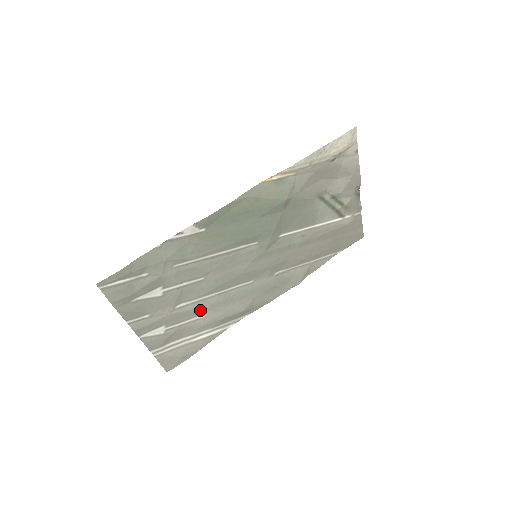
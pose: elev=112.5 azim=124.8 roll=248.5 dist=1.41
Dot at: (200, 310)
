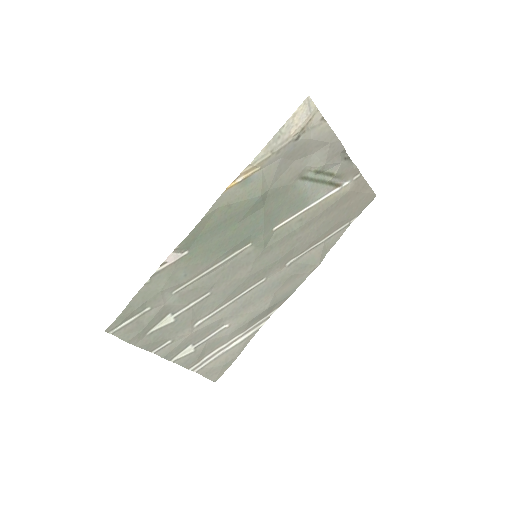
Dot at: (221, 321)
